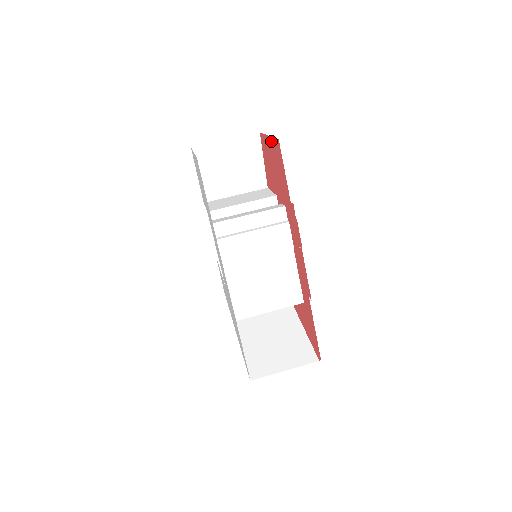
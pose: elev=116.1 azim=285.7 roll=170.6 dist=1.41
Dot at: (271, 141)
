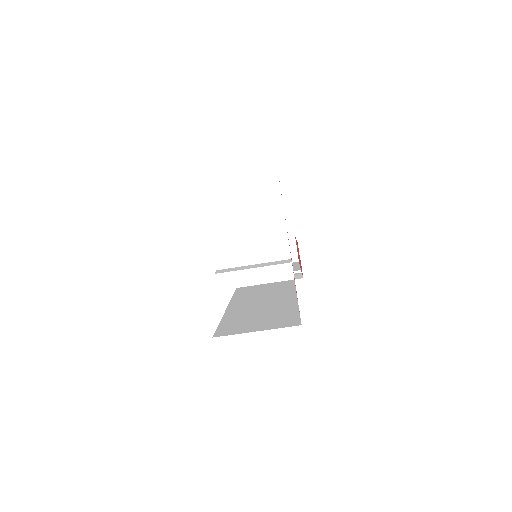
Dot at: occluded
